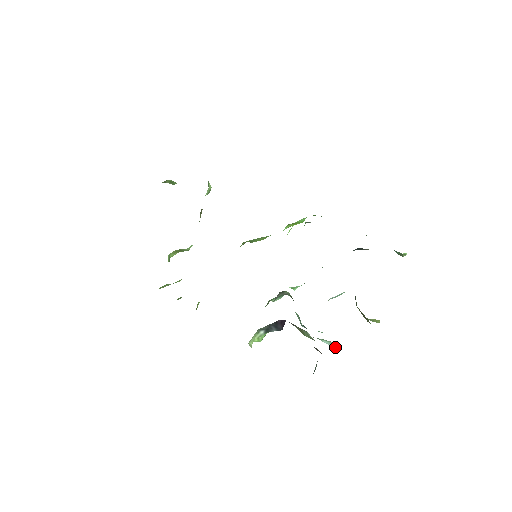
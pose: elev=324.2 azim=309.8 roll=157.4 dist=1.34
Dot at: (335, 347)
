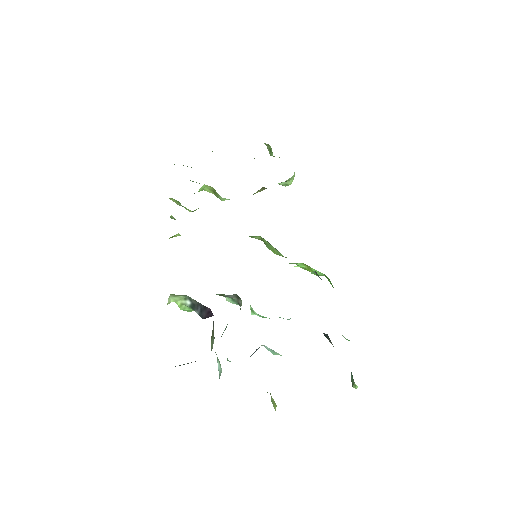
Dot at: occluded
